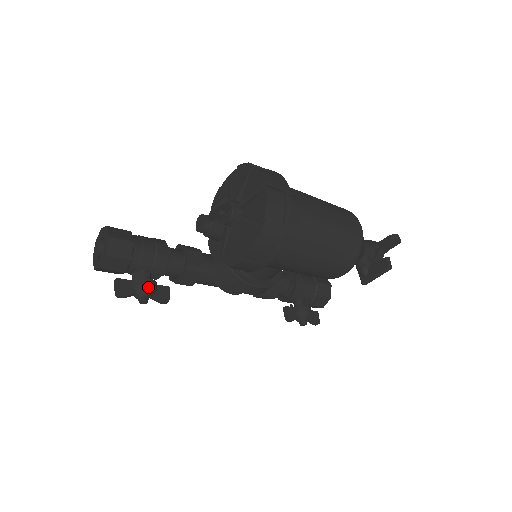
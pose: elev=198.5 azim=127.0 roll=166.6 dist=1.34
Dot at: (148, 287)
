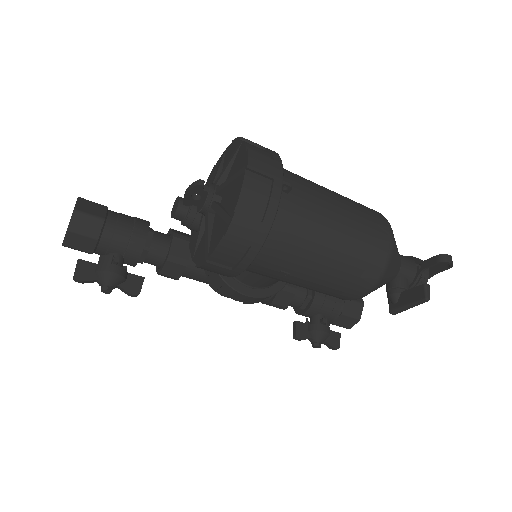
Dot at: (112, 275)
